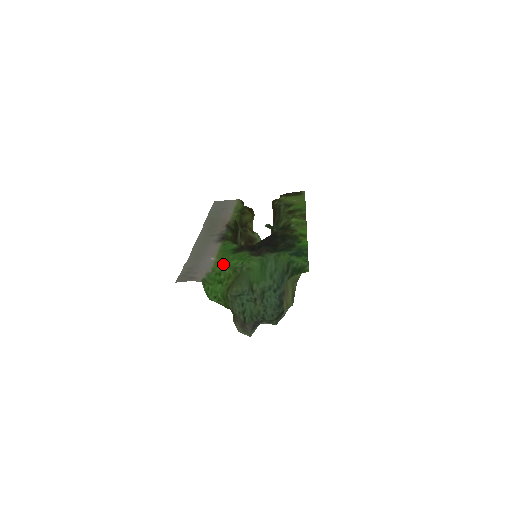
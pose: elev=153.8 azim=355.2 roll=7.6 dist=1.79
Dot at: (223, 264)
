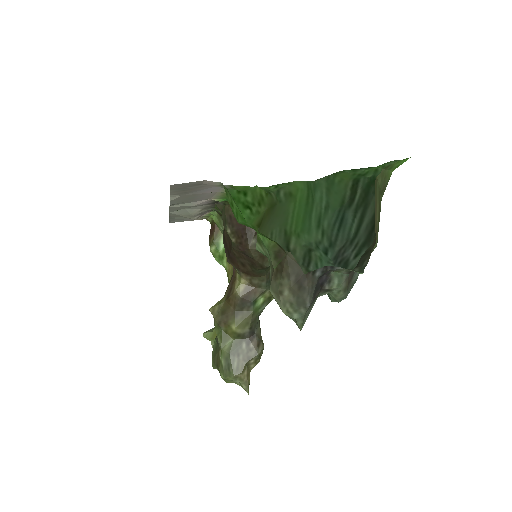
Dot at: occluded
